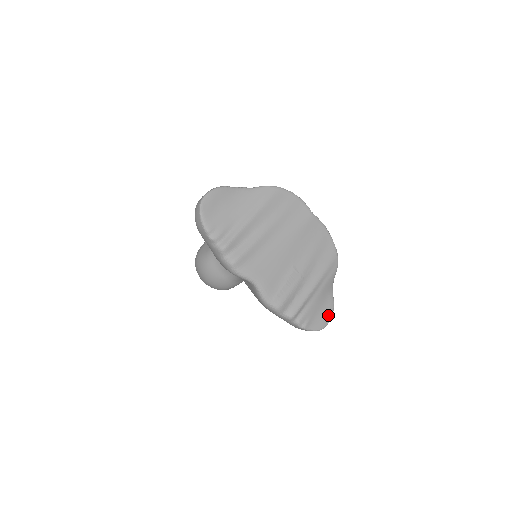
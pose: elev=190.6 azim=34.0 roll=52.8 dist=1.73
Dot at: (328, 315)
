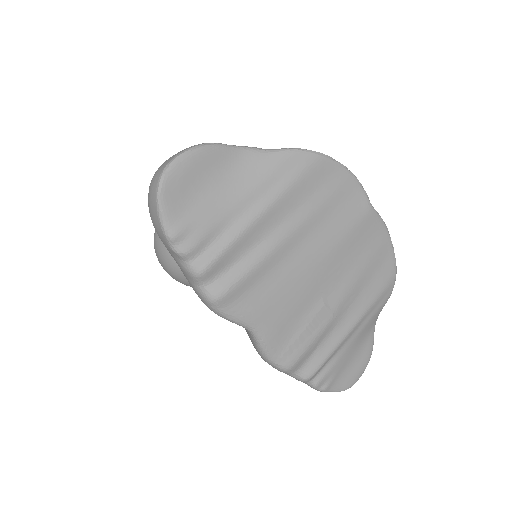
Dot at: (362, 366)
